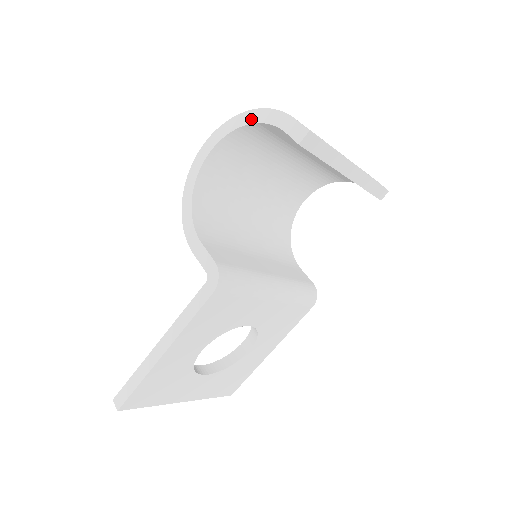
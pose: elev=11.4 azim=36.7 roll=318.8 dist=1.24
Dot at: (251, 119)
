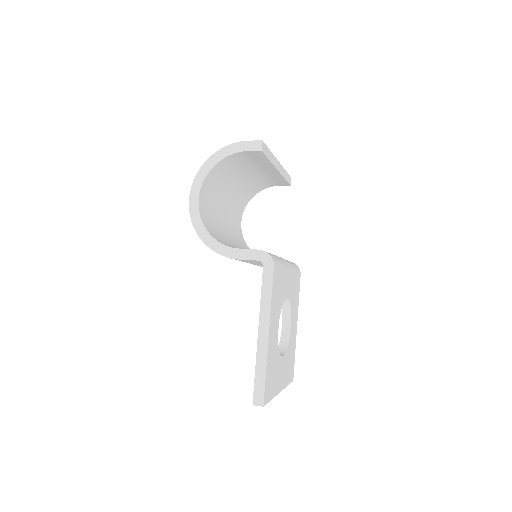
Dot at: (216, 160)
